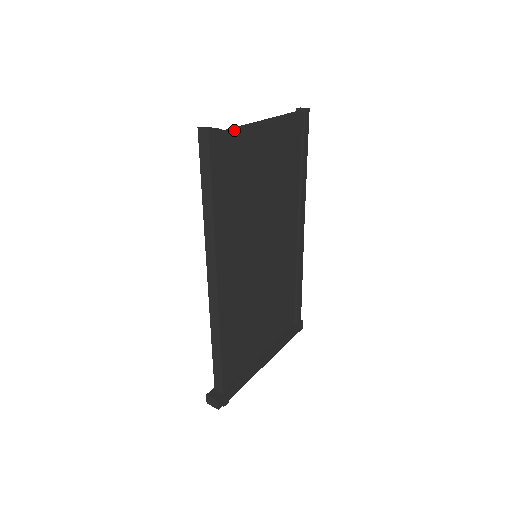
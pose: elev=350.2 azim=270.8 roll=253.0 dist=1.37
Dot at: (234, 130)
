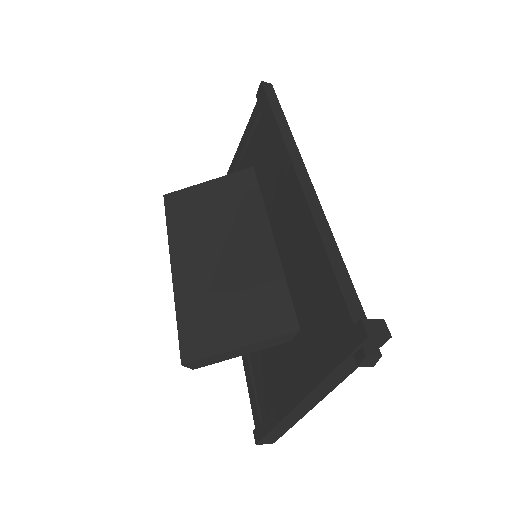
Dot at: occluded
